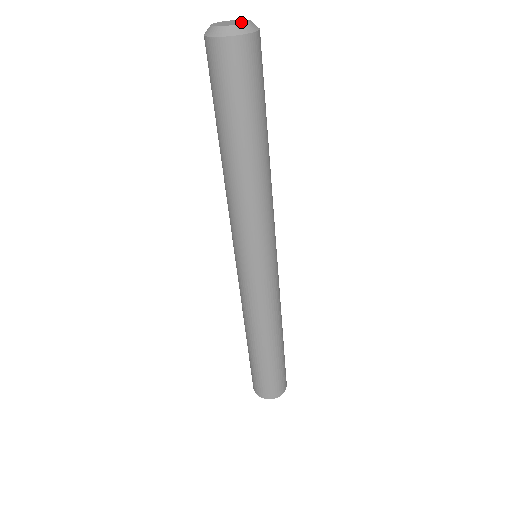
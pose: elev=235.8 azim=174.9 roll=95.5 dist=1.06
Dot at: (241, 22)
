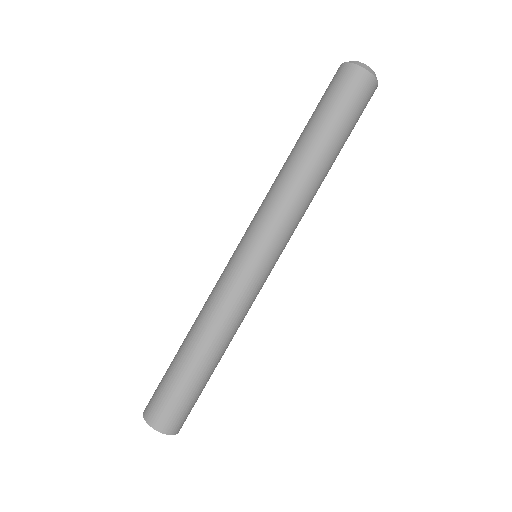
Dot at: occluded
